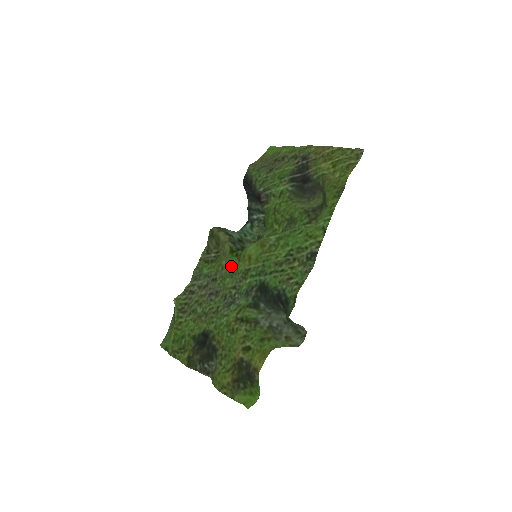
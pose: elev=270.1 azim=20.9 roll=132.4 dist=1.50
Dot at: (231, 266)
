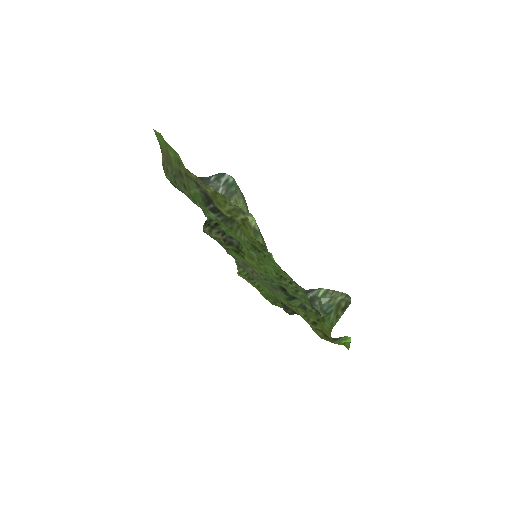
Dot at: (247, 263)
